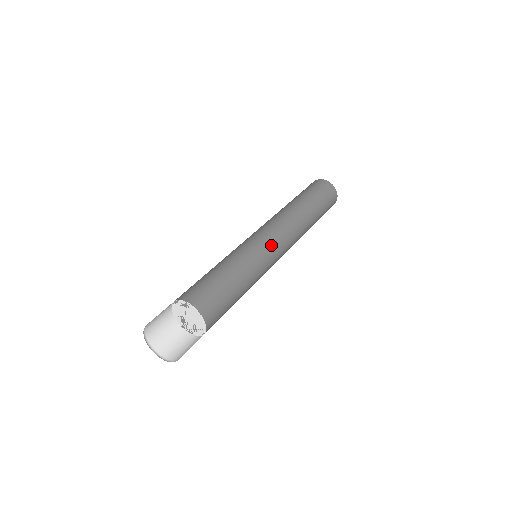
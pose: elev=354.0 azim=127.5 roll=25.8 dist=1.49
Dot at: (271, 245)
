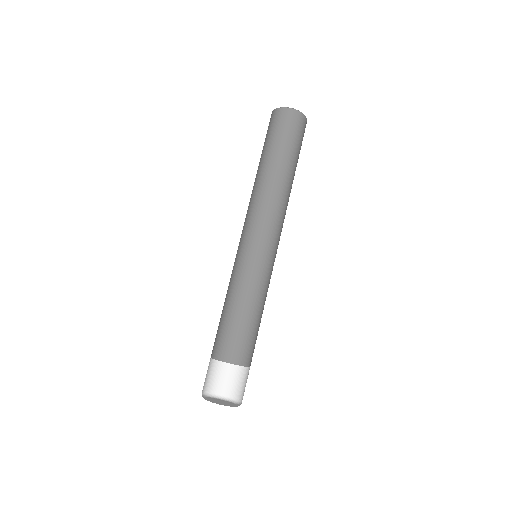
Dot at: (266, 247)
